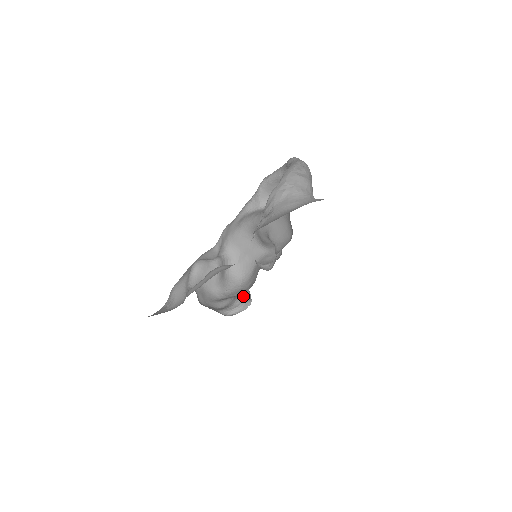
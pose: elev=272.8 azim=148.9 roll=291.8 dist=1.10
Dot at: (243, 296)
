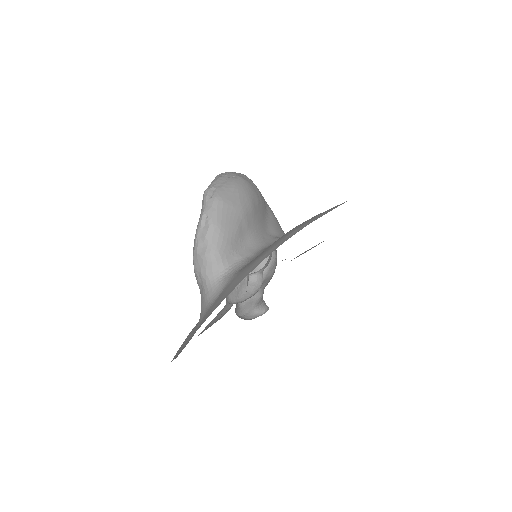
Dot at: occluded
